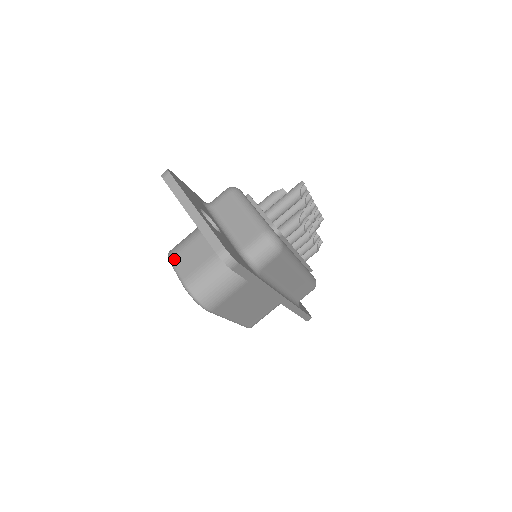
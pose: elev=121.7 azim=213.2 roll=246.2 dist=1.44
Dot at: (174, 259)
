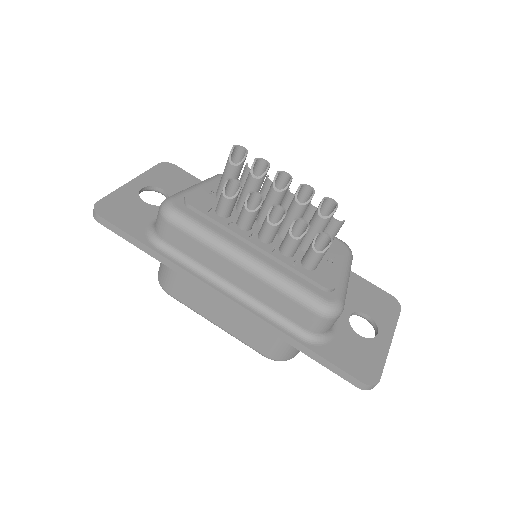
Dot at: occluded
